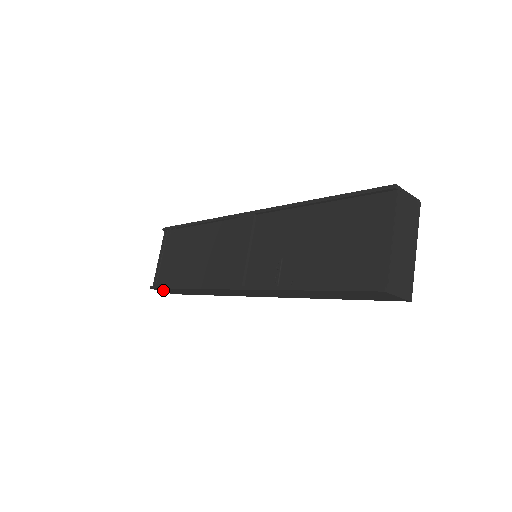
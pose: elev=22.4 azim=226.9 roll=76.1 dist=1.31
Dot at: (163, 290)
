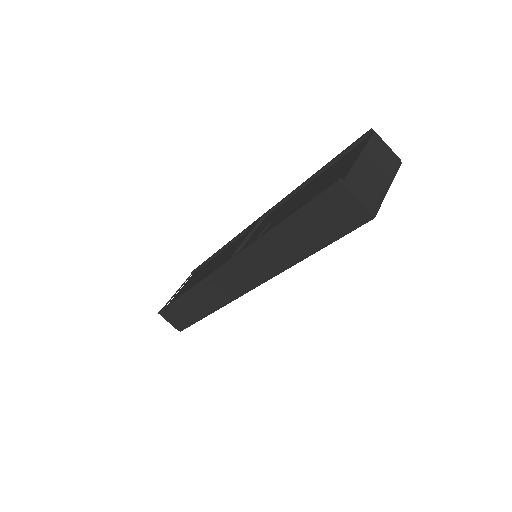
Dot at: (169, 315)
